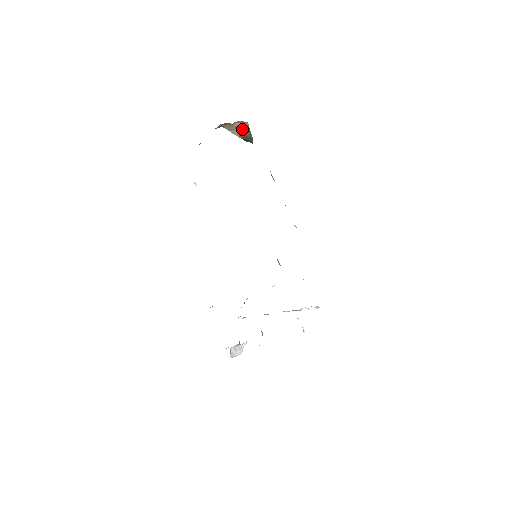
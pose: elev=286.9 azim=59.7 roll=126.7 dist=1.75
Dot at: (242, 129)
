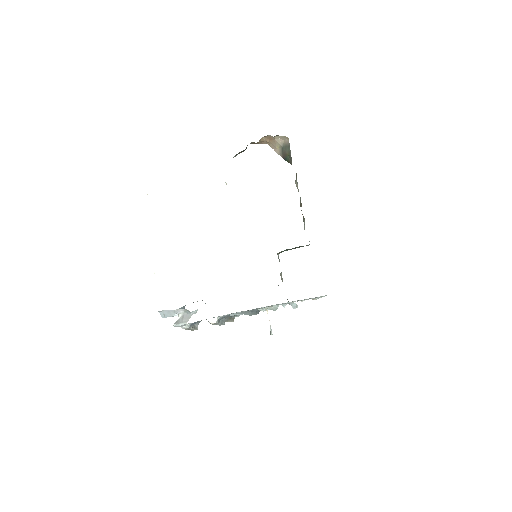
Dot at: (283, 146)
